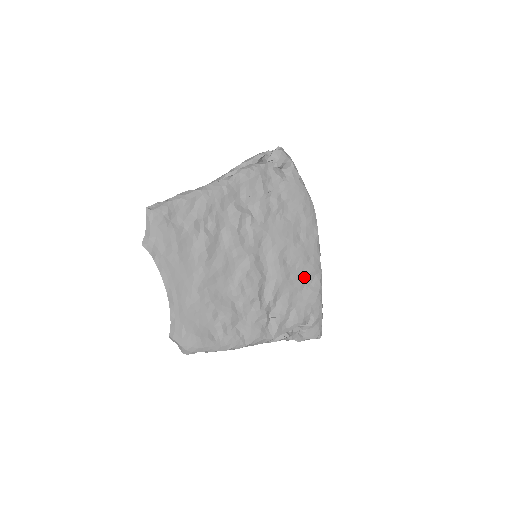
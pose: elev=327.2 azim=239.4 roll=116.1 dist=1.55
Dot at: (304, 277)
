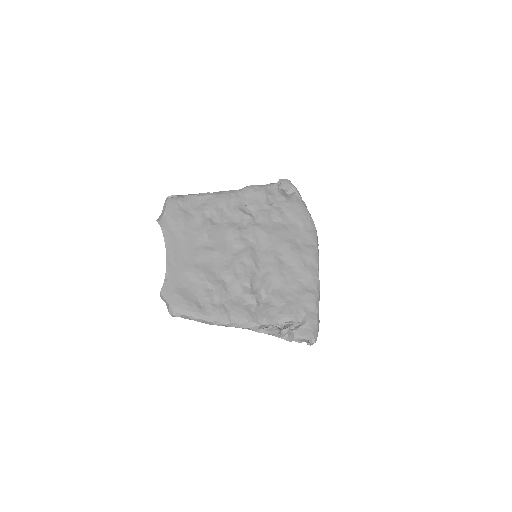
Dot at: (299, 278)
